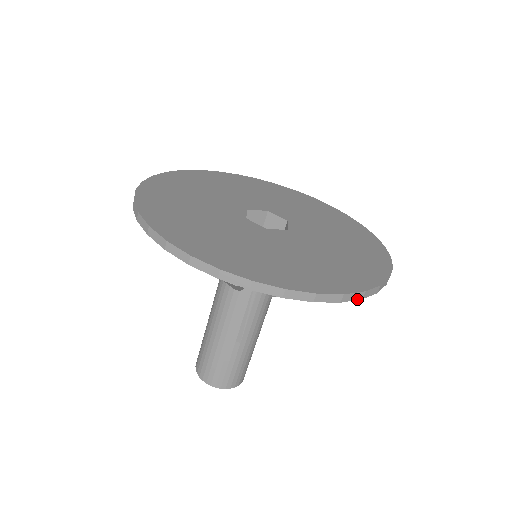
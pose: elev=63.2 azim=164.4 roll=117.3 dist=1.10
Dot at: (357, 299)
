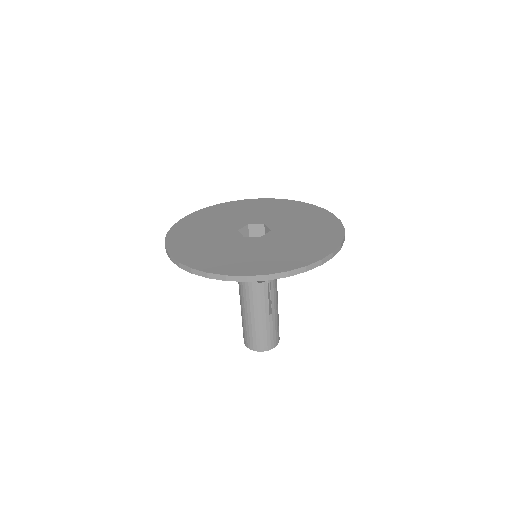
Dot at: occluded
